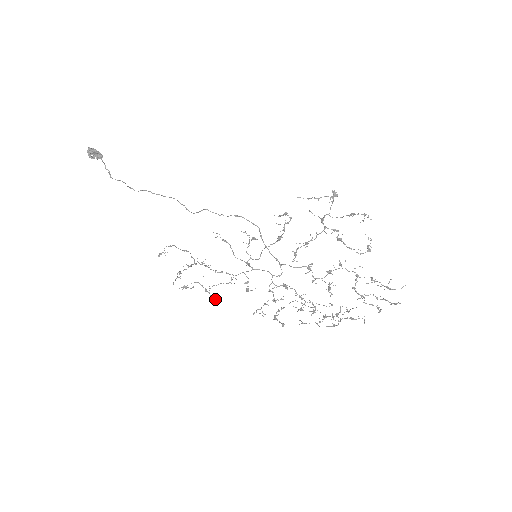
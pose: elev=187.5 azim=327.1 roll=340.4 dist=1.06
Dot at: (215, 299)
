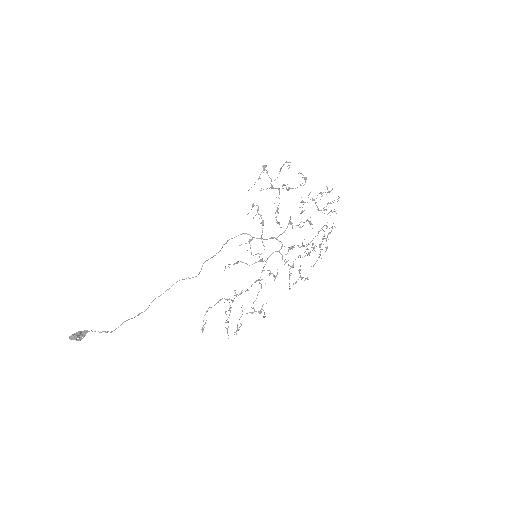
Dot at: occluded
